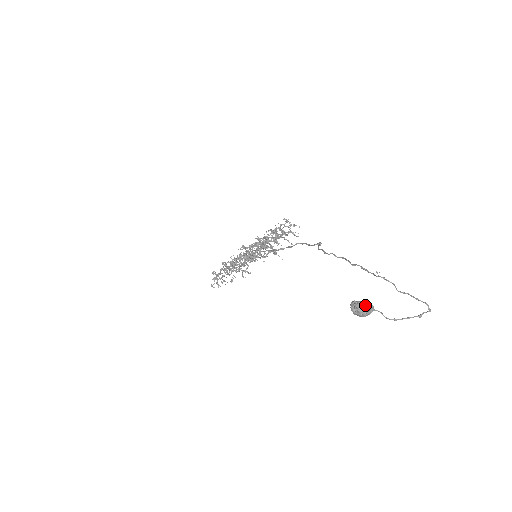
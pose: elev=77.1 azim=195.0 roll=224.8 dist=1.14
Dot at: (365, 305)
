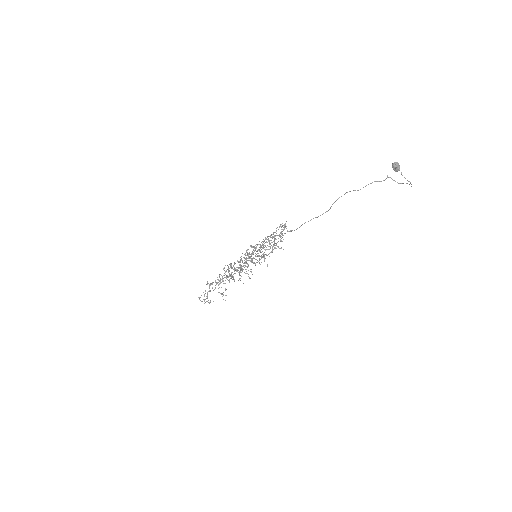
Dot at: (398, 164)
